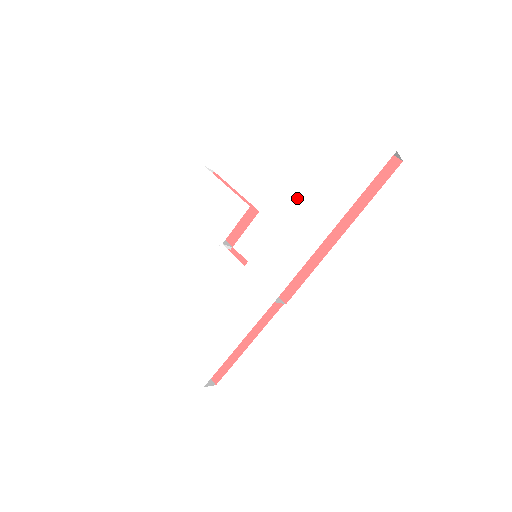
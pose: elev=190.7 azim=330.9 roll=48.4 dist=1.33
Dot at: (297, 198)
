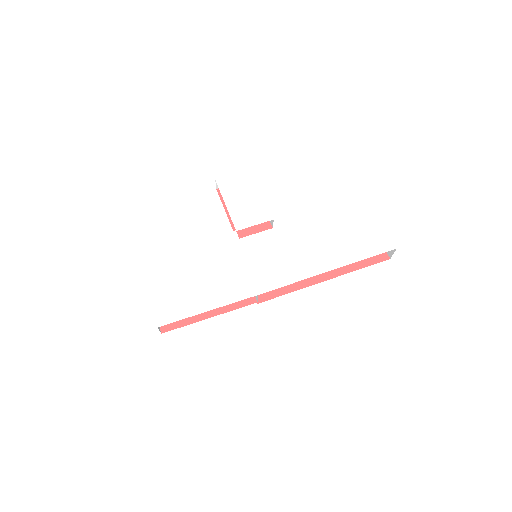
Dot at: occluded
